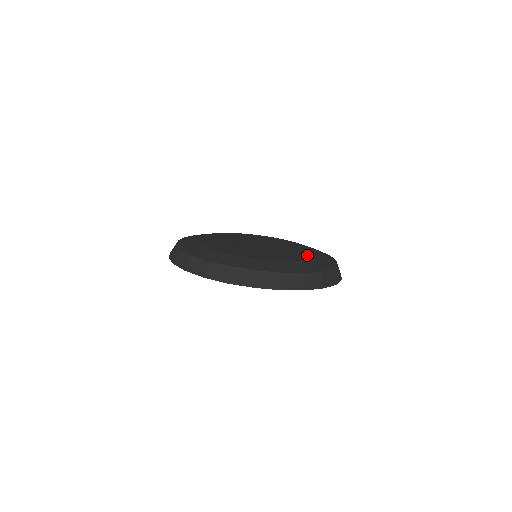
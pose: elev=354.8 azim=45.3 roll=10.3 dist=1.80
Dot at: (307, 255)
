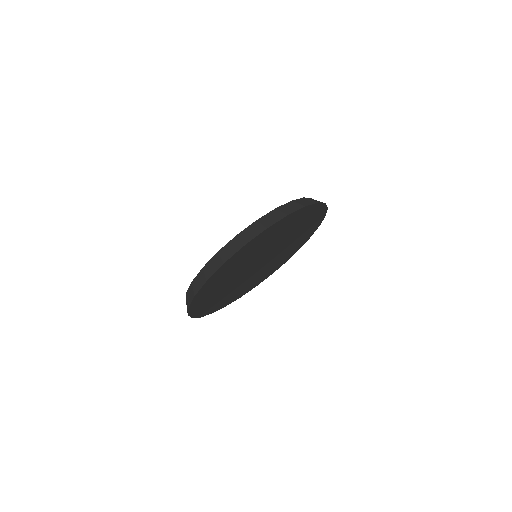
Dot at: occluded
